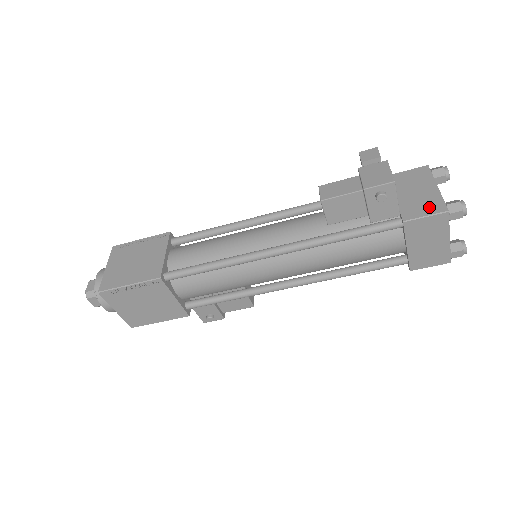
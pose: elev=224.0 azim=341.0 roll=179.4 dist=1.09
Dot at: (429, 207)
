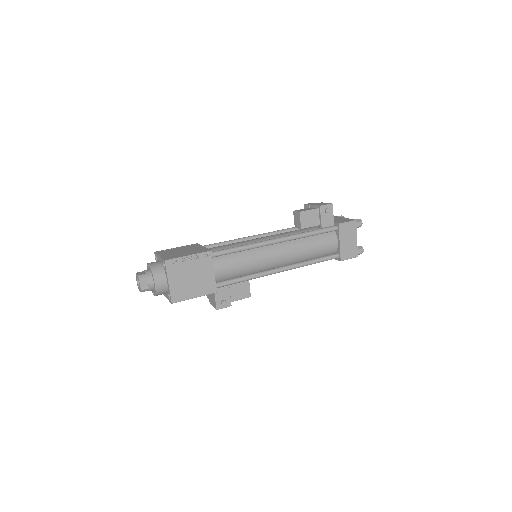
Dot at: (346, 220)
